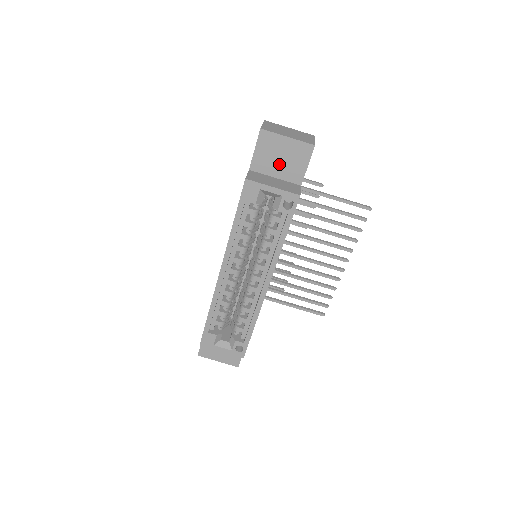
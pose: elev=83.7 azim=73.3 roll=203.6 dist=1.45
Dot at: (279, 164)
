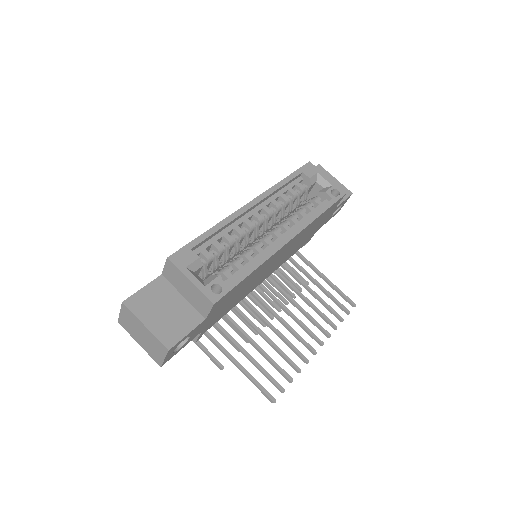
Dot at: occluded
